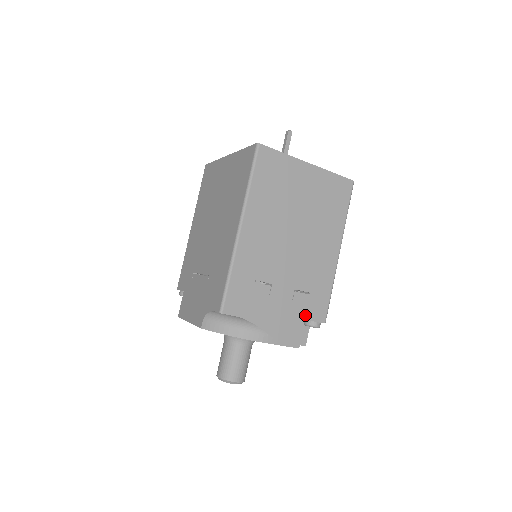
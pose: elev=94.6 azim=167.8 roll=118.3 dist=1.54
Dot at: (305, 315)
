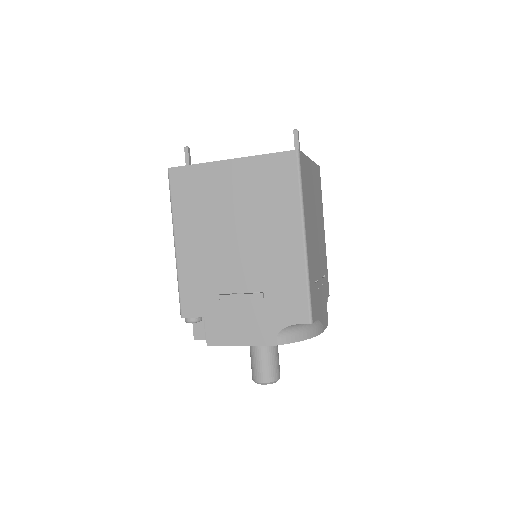
Dot at: (326, 295)
